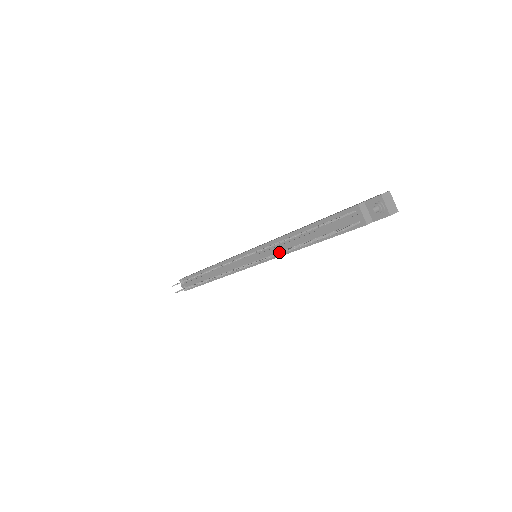
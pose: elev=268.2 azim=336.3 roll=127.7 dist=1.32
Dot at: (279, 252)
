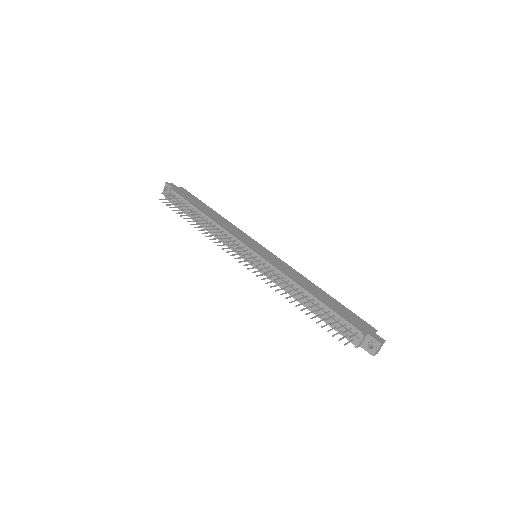
Dot at: (282, 288)
